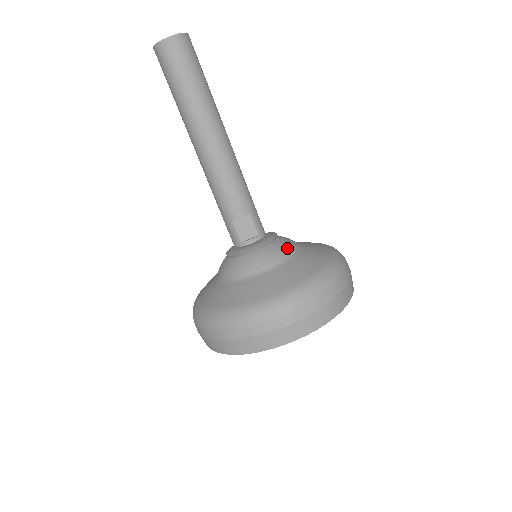
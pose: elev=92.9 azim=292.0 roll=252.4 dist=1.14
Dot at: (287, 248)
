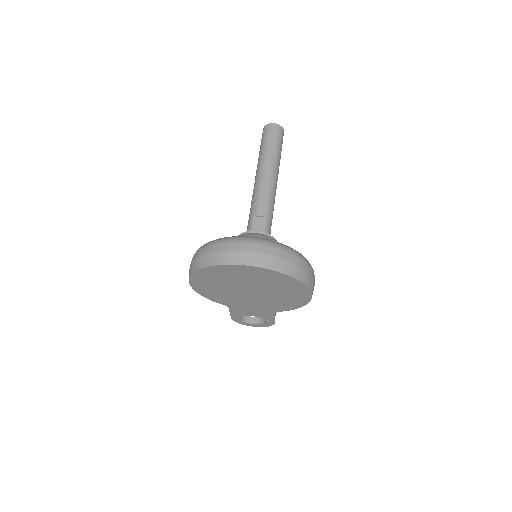
Dot at: occluded
